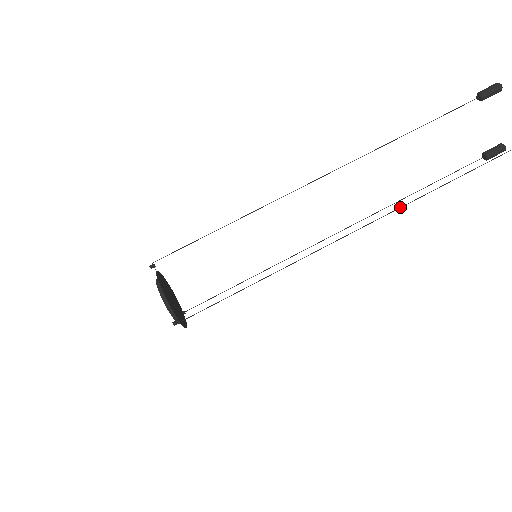
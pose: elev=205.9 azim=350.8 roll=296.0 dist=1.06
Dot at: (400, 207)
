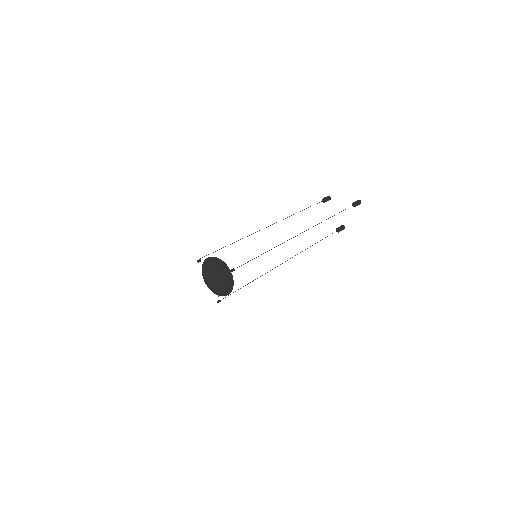
Dot at: occluded
